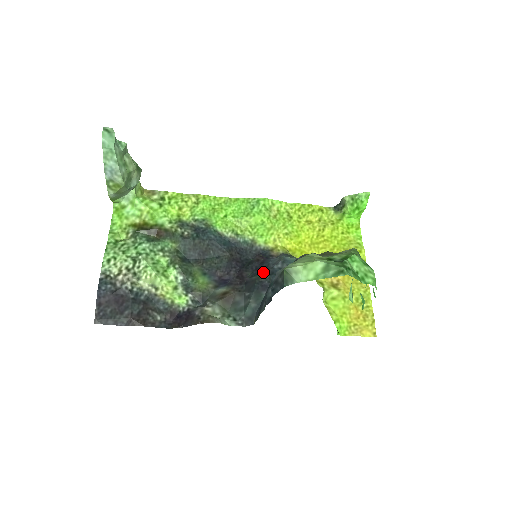
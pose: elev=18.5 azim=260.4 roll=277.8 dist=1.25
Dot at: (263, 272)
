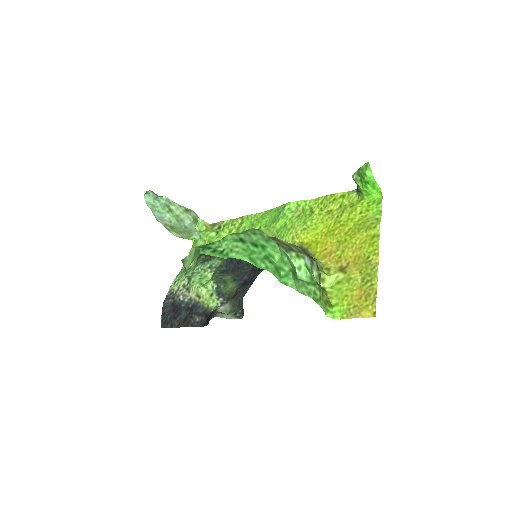
Dot at: occluded
